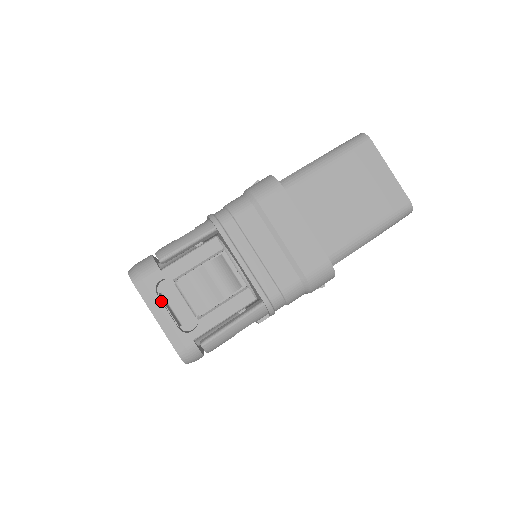
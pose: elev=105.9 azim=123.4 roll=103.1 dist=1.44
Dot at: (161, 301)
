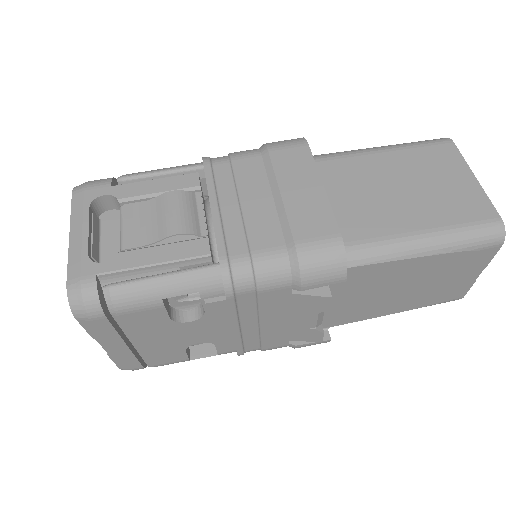
Dot at: (89, 216)
